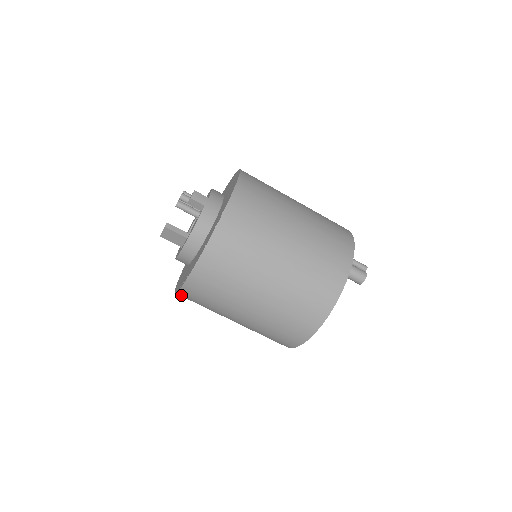
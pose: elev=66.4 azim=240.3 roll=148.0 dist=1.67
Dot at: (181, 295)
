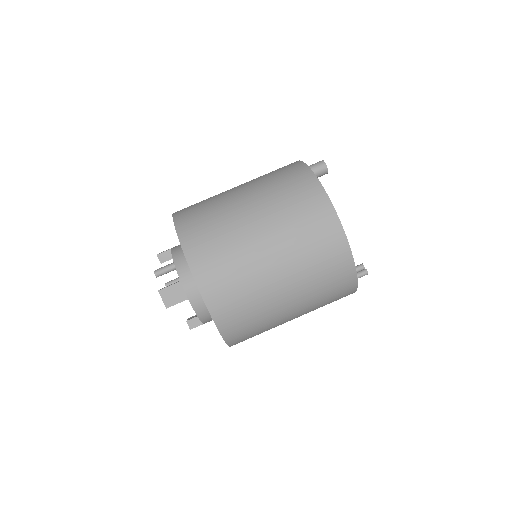
Dot at: (216, 313)
